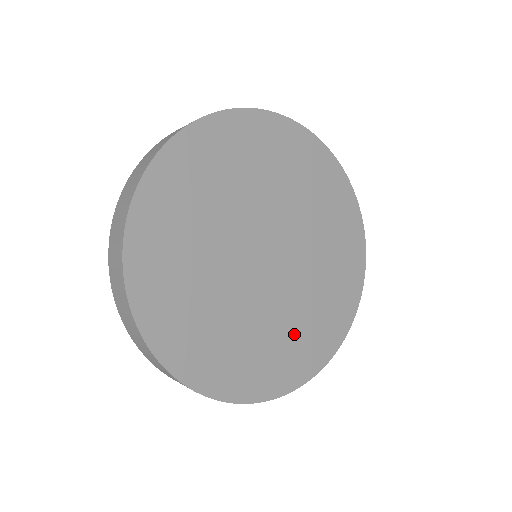
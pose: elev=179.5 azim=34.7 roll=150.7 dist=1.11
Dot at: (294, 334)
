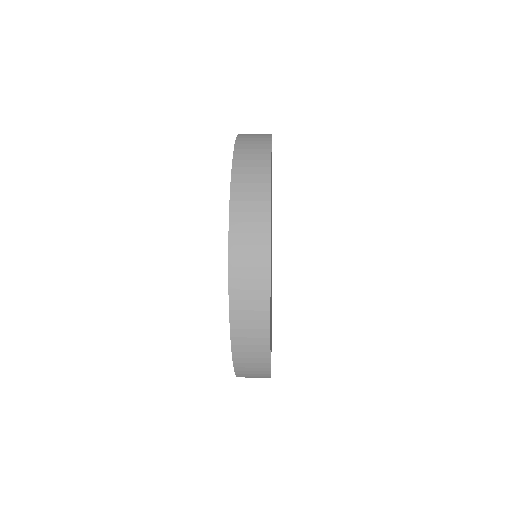
Dot at: occluded
